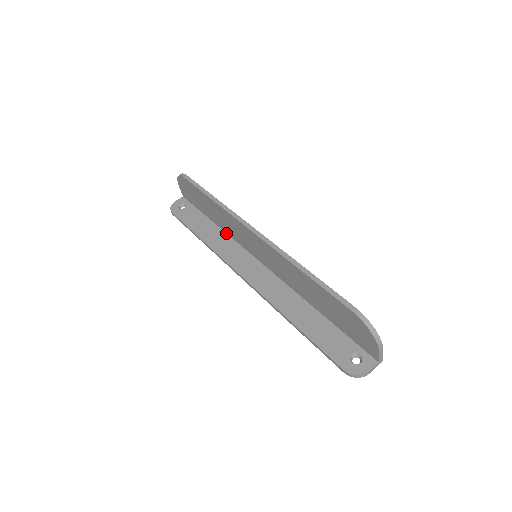
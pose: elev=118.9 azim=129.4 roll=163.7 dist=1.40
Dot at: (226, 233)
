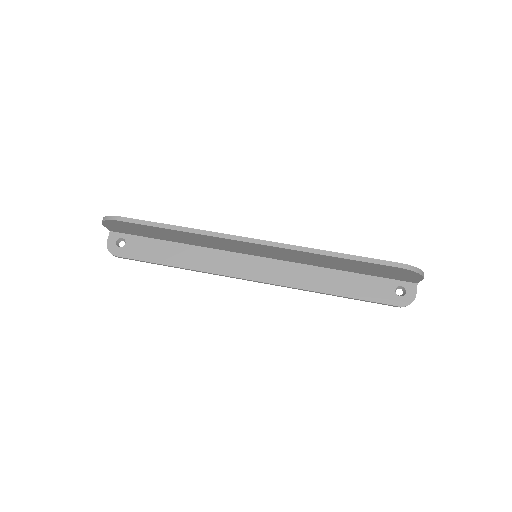
Dot at: (197, 246)
